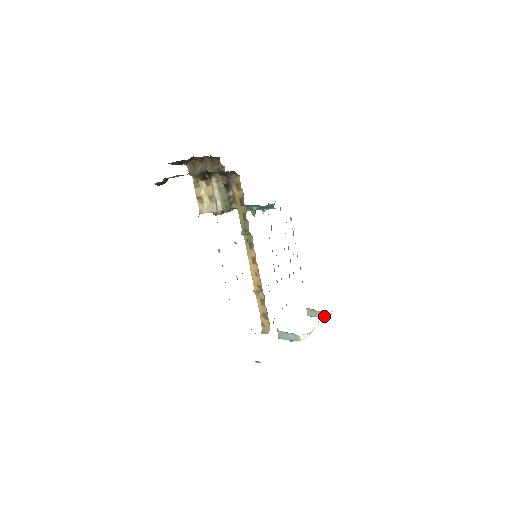
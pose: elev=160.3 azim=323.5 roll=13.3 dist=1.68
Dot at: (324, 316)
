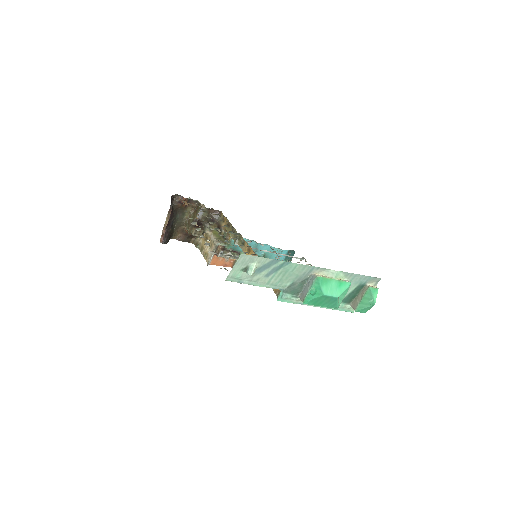
Dot at: (366, 291)
